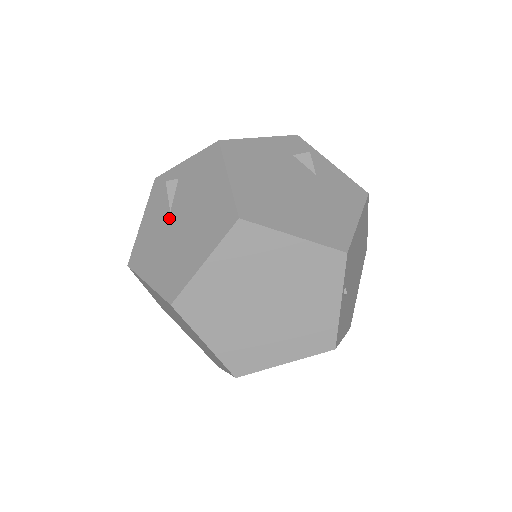
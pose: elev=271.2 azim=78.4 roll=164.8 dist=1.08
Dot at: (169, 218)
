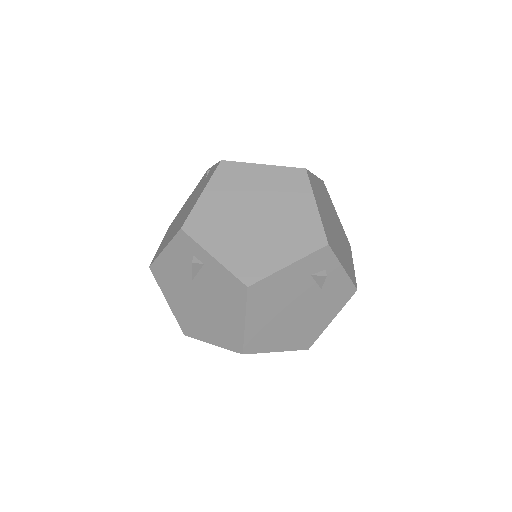
Dot at: (190, 284)
